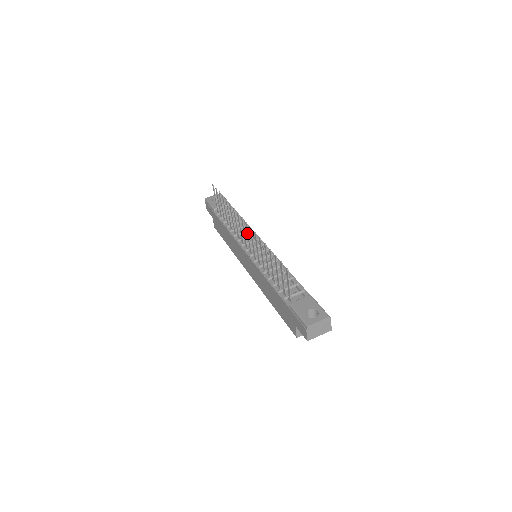
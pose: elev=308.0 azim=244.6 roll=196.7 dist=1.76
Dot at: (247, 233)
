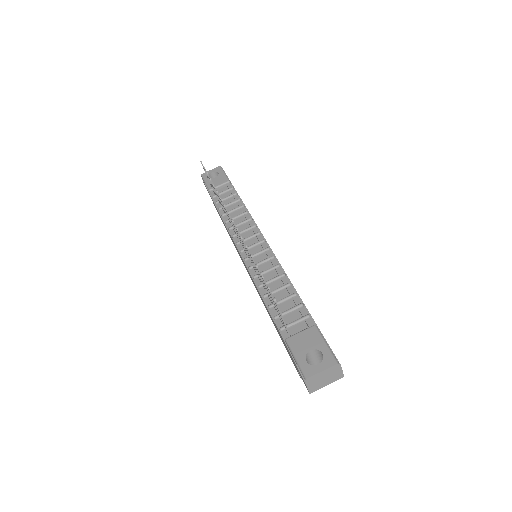
Dot at: occluded
